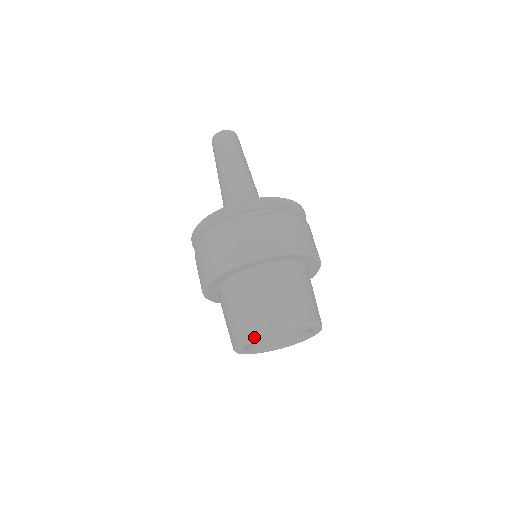
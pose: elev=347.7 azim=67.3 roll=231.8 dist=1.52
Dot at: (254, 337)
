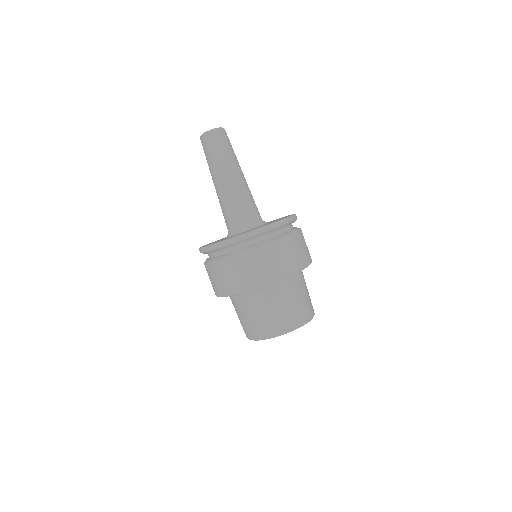
Dot at: occluded
